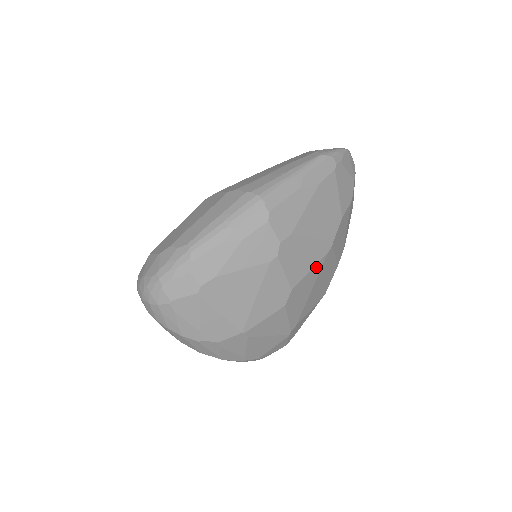
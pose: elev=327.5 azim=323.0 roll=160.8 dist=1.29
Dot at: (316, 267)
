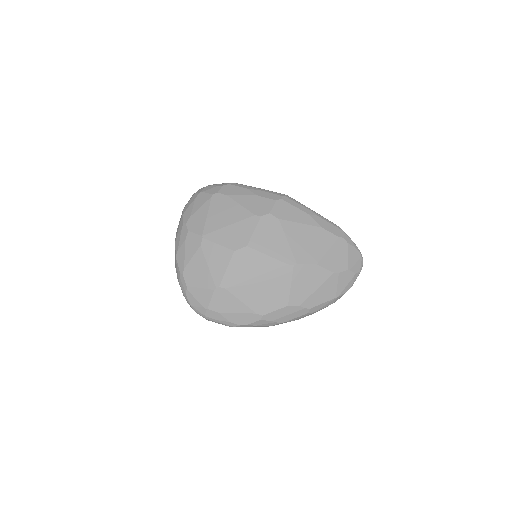
Dot at: (273, 261)
